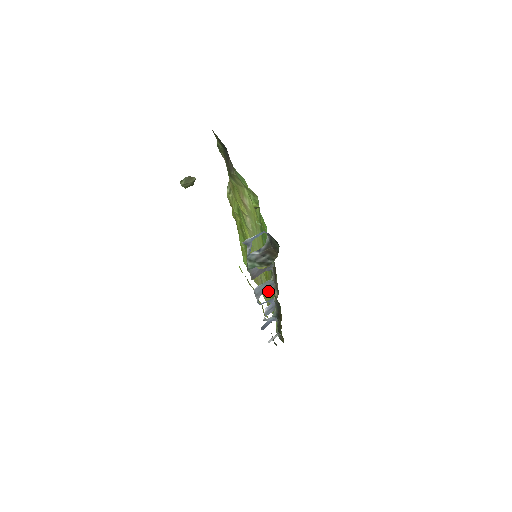
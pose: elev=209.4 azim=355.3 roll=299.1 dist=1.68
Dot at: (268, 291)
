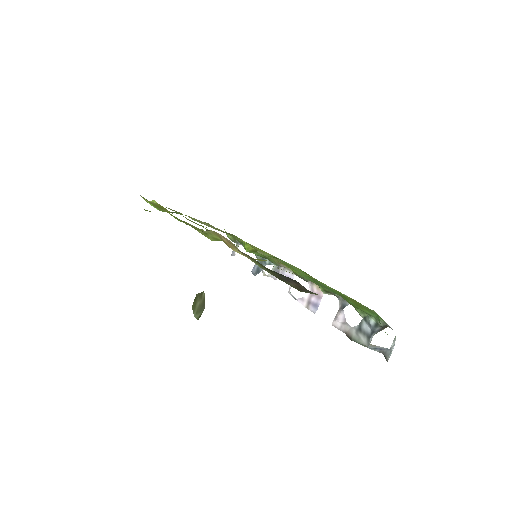
Dot at: (250, 249)
